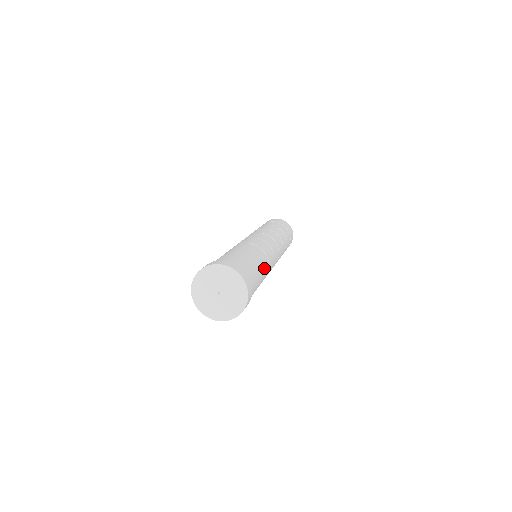
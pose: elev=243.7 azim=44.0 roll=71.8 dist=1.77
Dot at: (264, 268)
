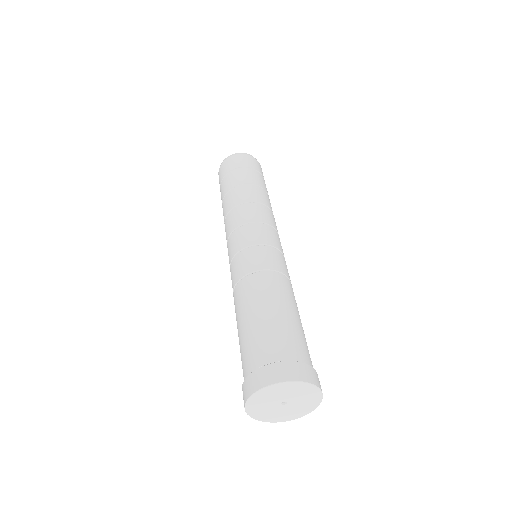
Dot at: (285, 294)
